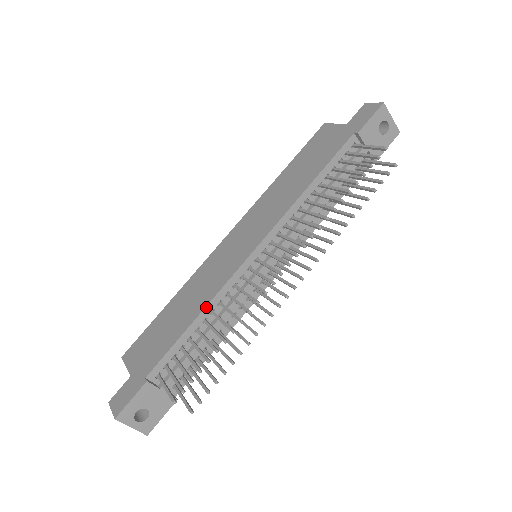
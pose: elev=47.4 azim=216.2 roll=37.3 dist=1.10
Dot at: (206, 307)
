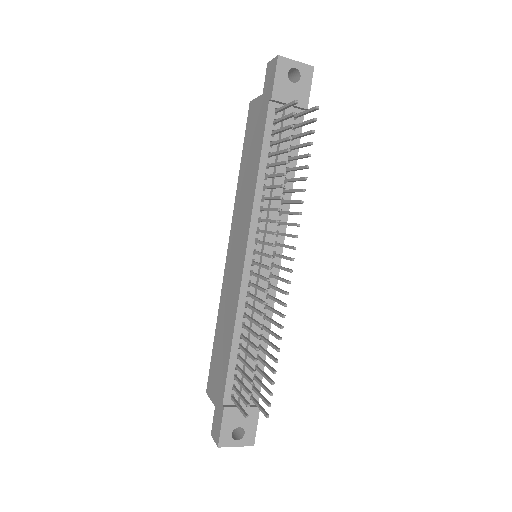
Dot at: (235, 325)
